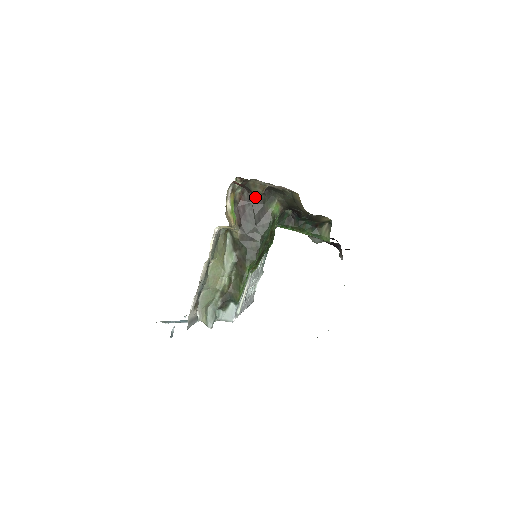
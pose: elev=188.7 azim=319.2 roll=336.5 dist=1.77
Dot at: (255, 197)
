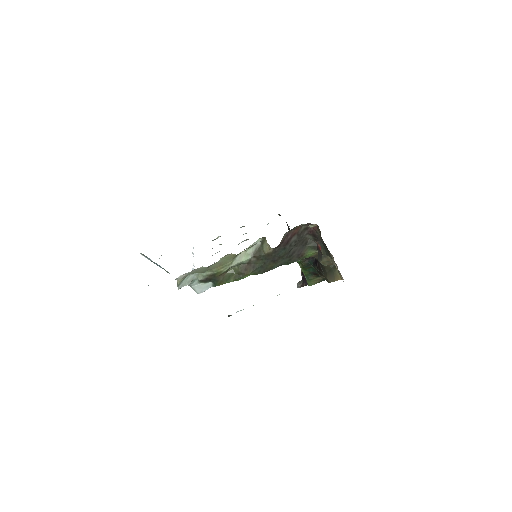
Dot at: (307, 235)
